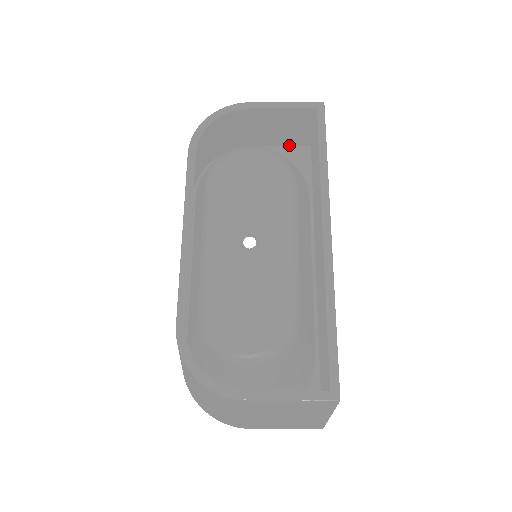
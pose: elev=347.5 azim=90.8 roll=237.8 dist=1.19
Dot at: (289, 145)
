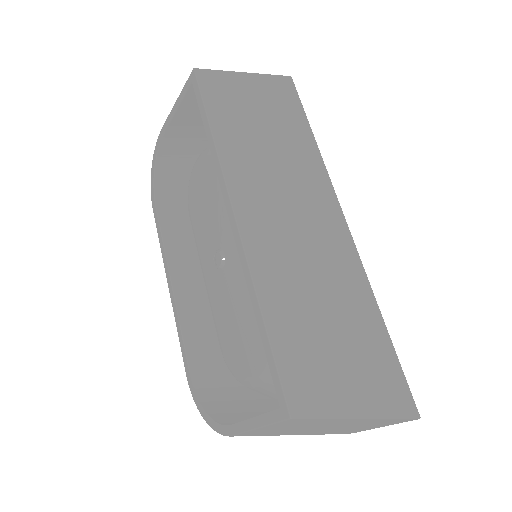
Dot at: occluded
